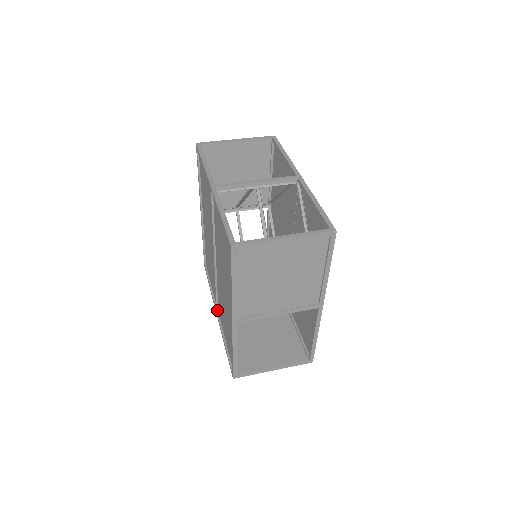
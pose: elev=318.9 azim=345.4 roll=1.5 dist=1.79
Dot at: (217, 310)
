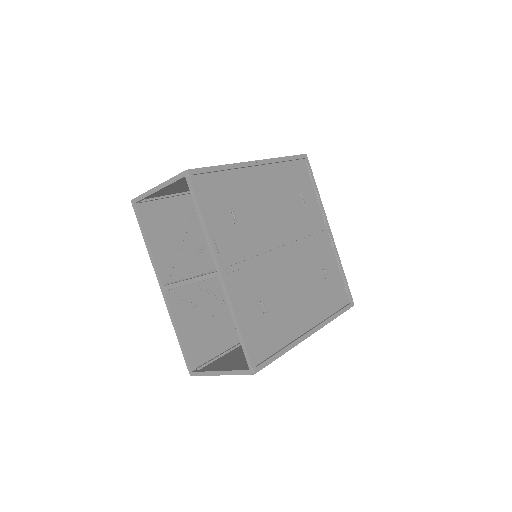
Dot at: occluded
